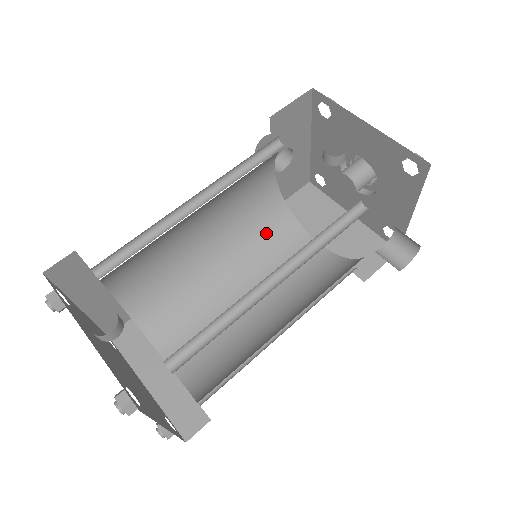
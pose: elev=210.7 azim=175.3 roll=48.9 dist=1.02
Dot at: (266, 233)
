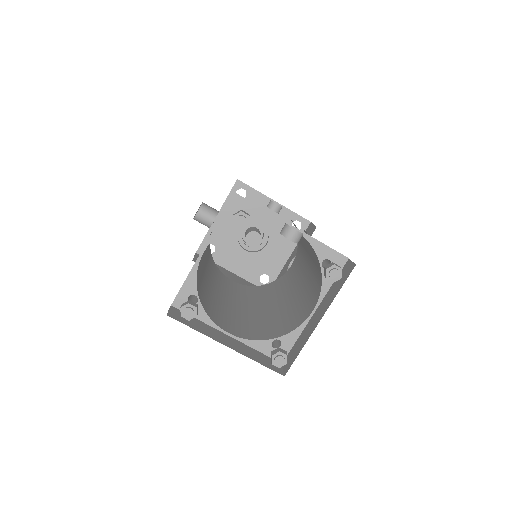
Dot at: (212, 266)
